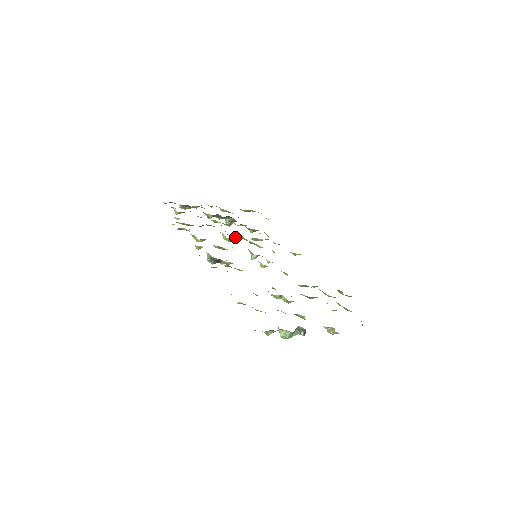
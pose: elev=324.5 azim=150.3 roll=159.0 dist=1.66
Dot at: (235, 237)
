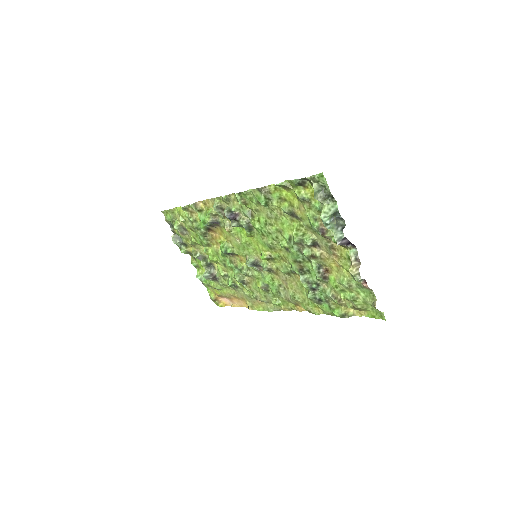
Dot at: (229, 255)
